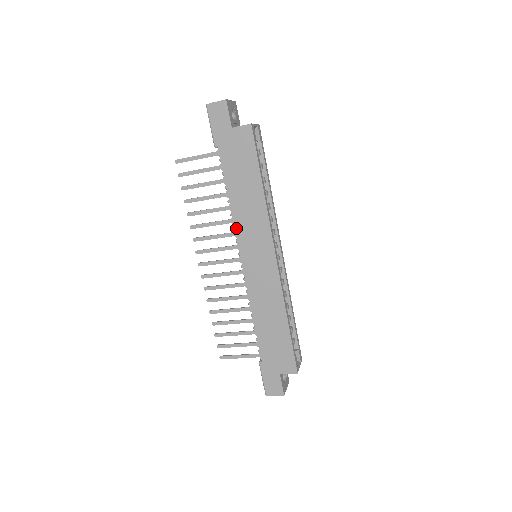
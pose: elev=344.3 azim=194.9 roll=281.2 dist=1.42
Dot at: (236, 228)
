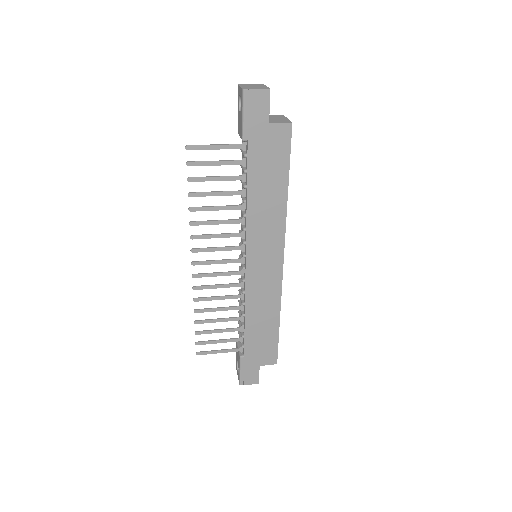
Dot at: (248, 230)
